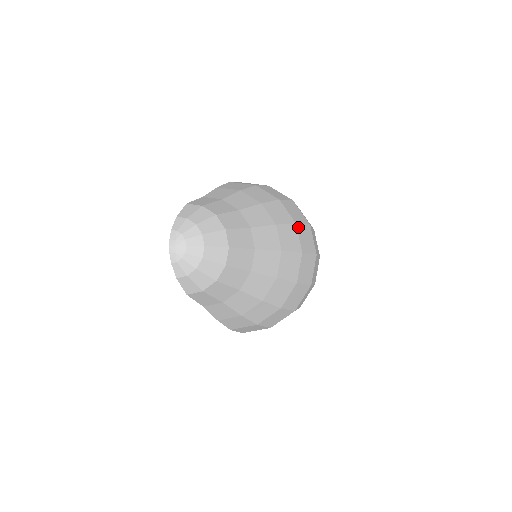
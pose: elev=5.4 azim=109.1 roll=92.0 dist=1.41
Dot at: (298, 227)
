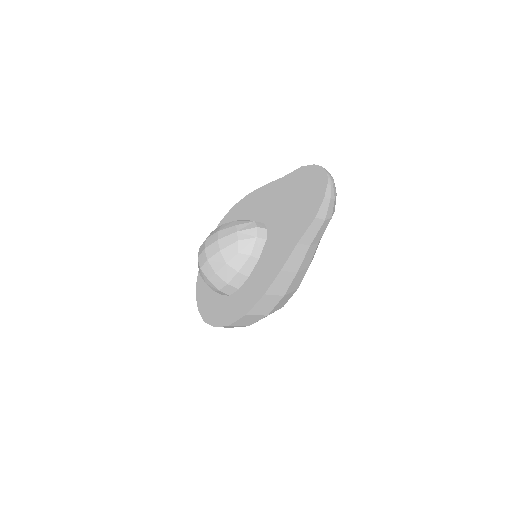
Dot at: occluded
